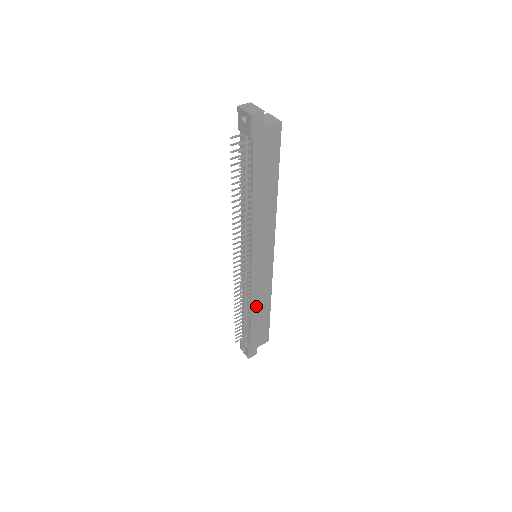
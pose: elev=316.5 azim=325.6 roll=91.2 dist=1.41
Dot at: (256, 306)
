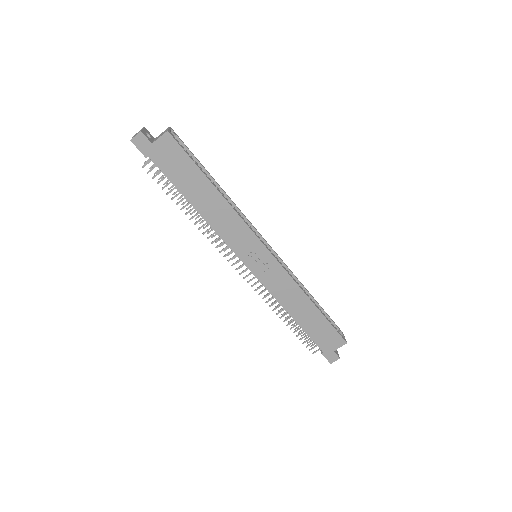
Dot at: (291, 306)
